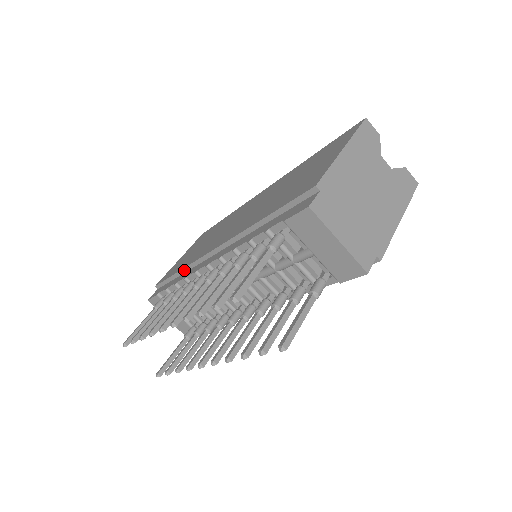
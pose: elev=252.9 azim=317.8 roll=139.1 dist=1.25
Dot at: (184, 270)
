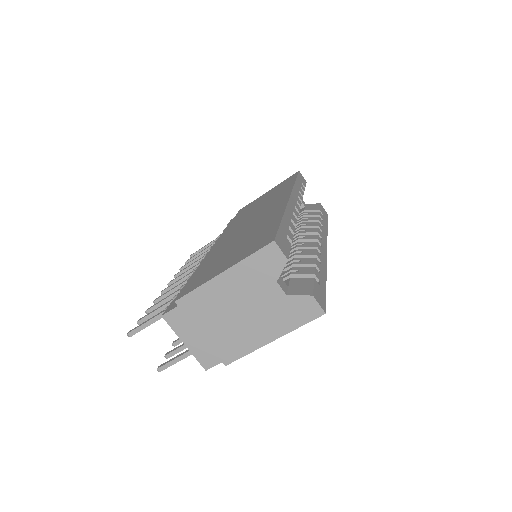
Dot at: occluded
